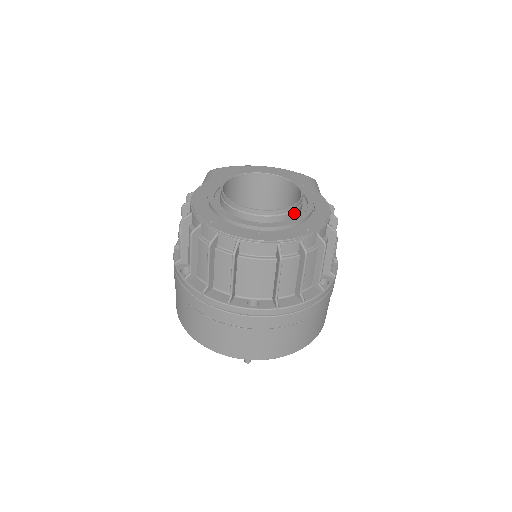
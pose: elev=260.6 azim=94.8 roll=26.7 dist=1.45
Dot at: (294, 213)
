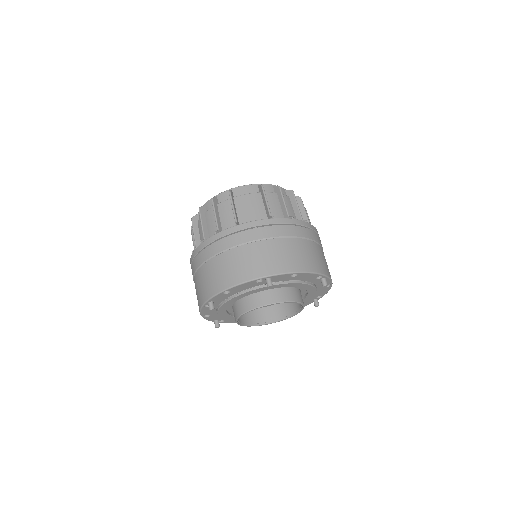
Dot at: occluded
